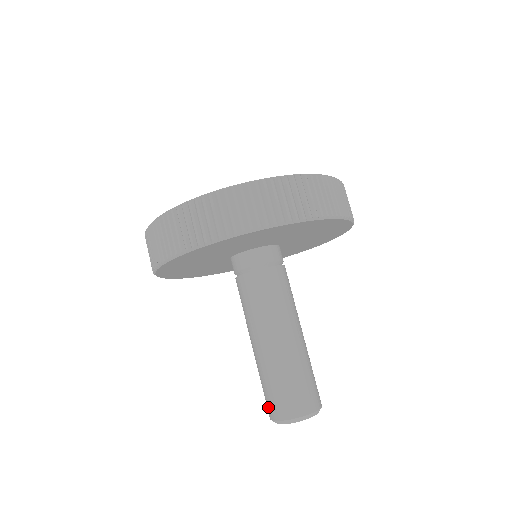
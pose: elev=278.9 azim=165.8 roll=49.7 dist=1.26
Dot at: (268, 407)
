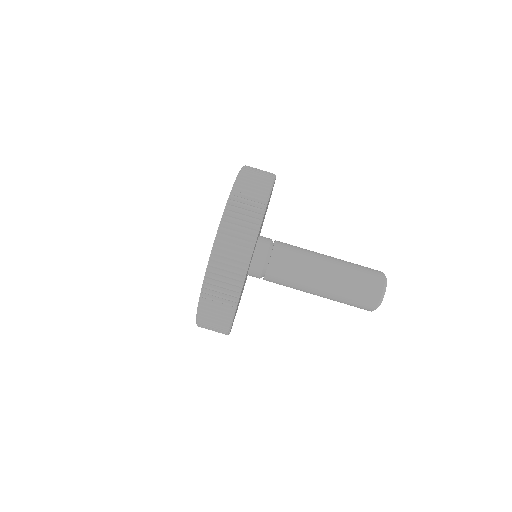
Dot at: (370, 298)
